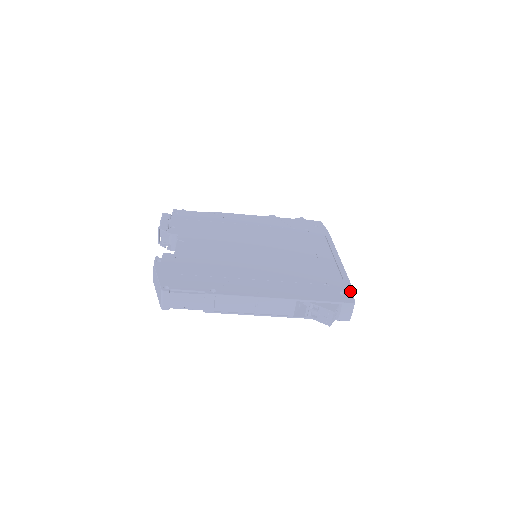
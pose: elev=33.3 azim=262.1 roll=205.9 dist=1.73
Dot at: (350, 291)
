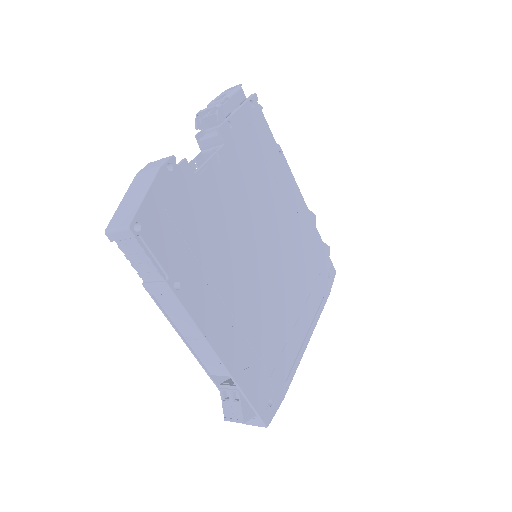
Dot at: (278, 405)
